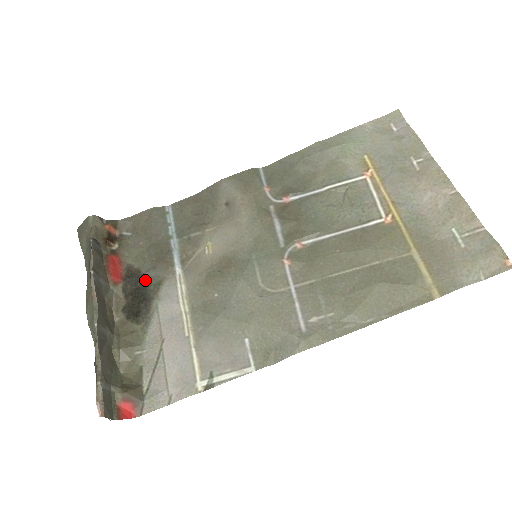
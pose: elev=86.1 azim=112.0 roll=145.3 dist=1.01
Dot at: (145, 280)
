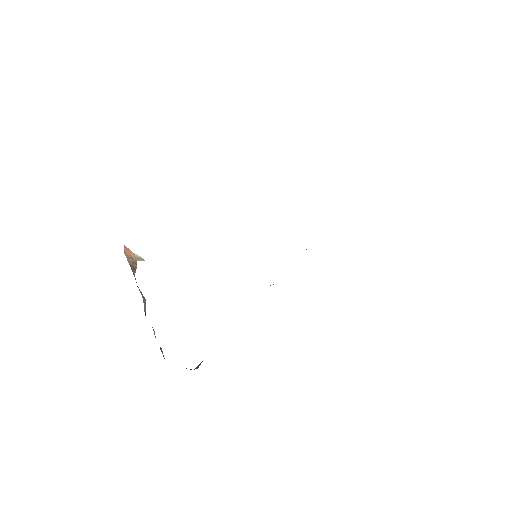
Dot at: occluded
